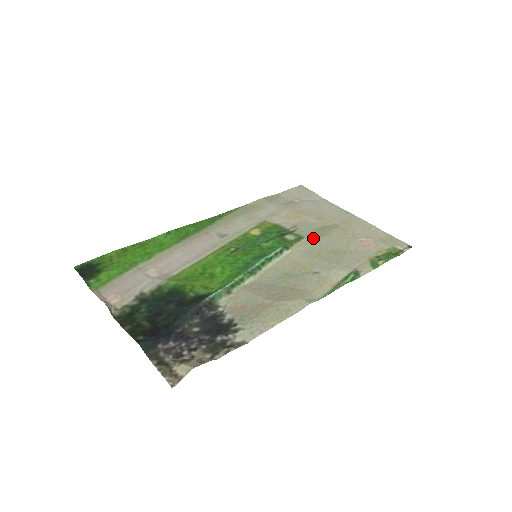
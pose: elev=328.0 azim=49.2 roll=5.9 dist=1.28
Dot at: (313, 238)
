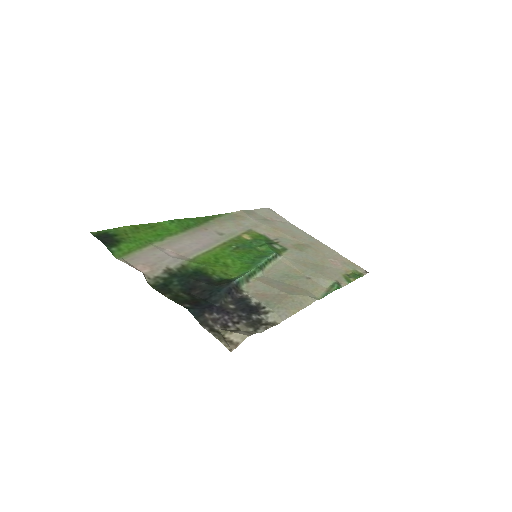
Dot at: (295, 251)
